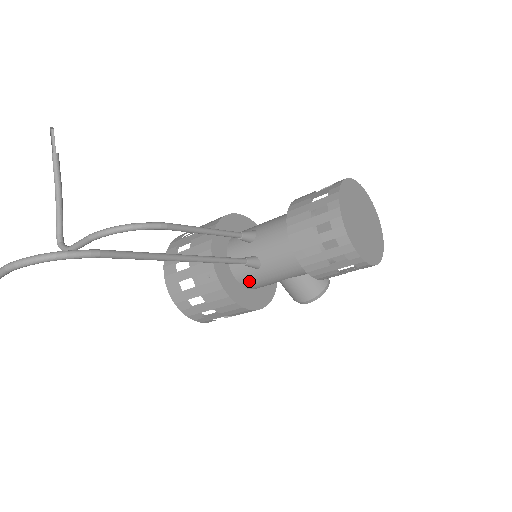
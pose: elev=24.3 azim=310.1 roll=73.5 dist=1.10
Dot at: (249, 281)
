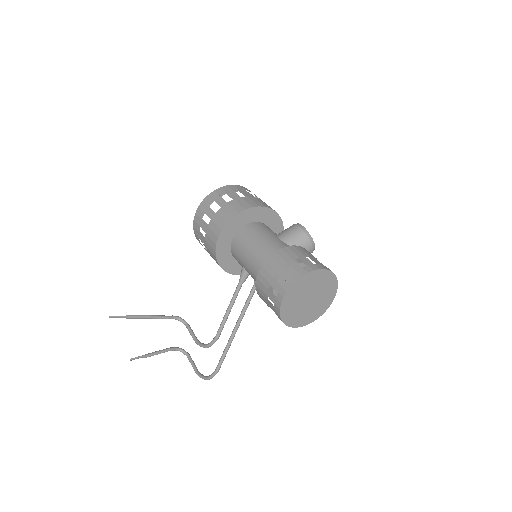
Dot at: occluded
